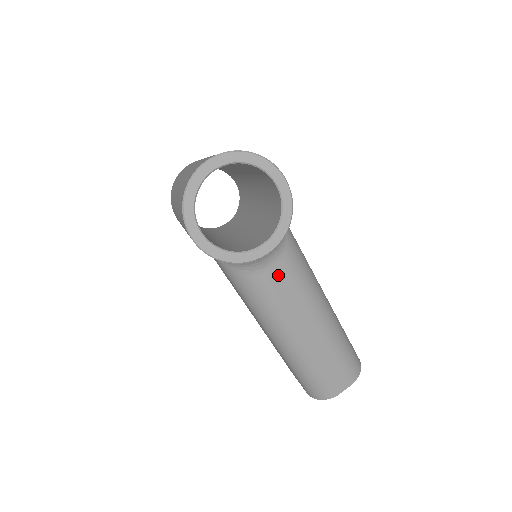
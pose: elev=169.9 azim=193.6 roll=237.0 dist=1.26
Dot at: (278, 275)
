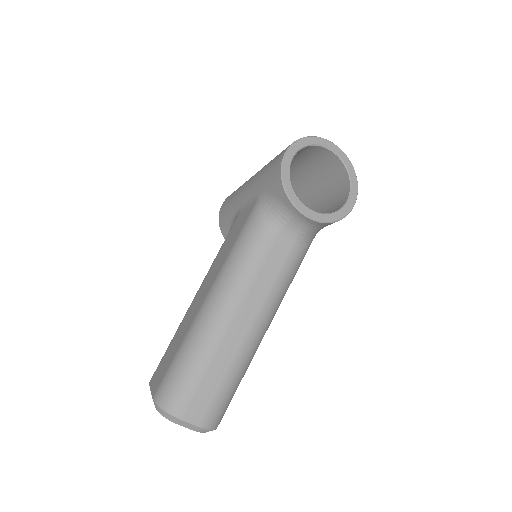
Dot at: (279, 254)
